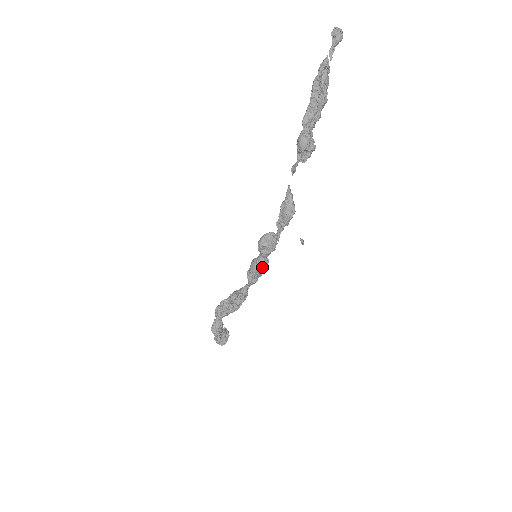
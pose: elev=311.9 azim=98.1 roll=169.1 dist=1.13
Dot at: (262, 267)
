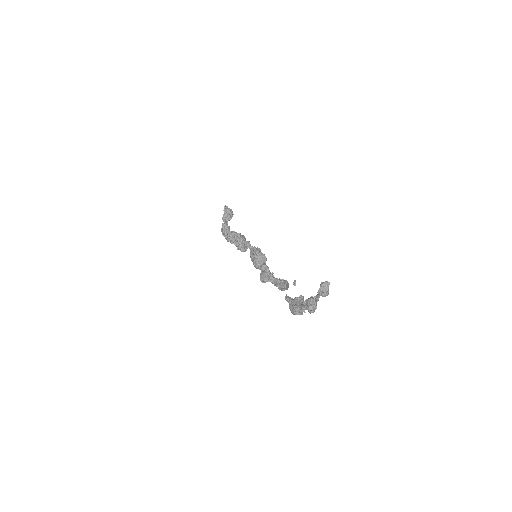
Dot at: occluded
